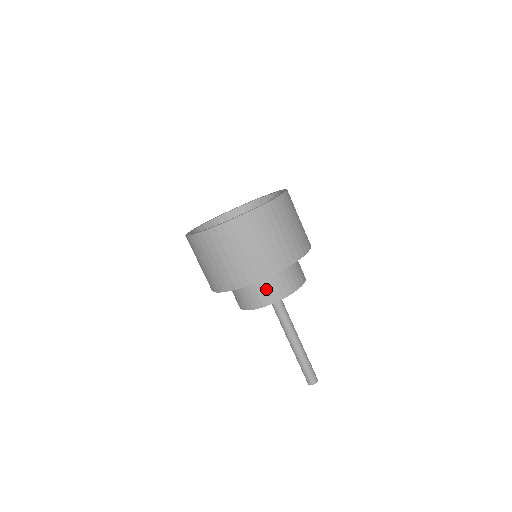
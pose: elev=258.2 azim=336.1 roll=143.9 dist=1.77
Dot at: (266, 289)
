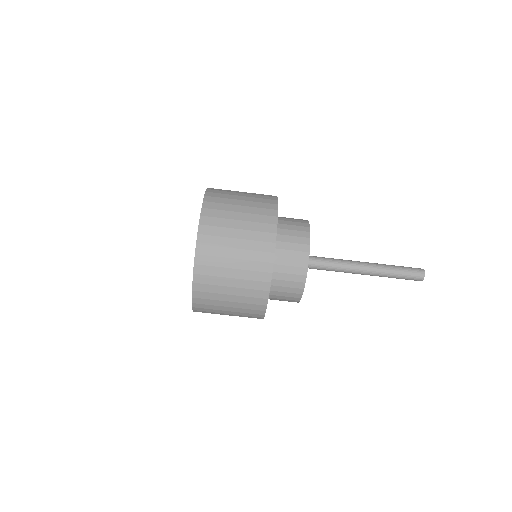
Dot at: (285, 290)
